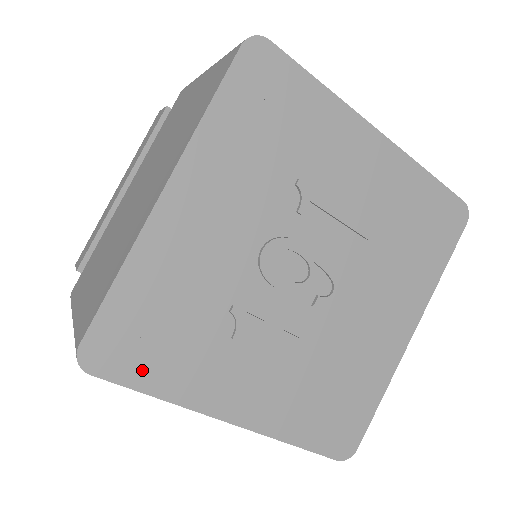
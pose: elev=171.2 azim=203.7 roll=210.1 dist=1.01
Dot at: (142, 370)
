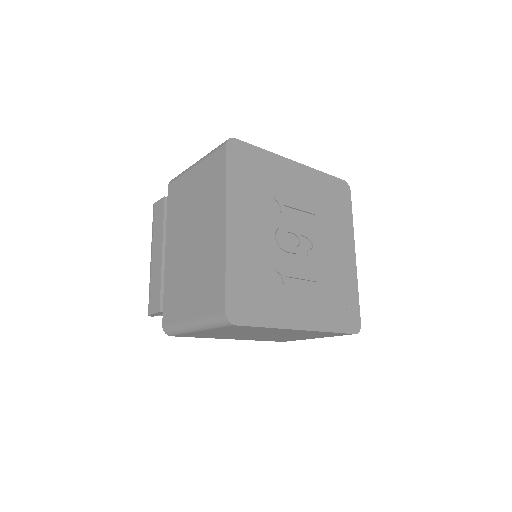
Dot at: (255, 315)
